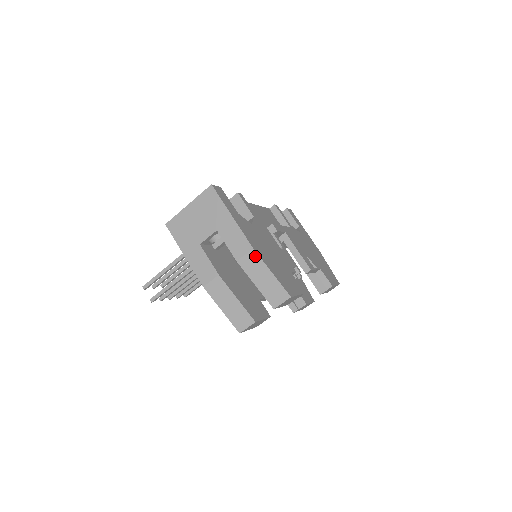
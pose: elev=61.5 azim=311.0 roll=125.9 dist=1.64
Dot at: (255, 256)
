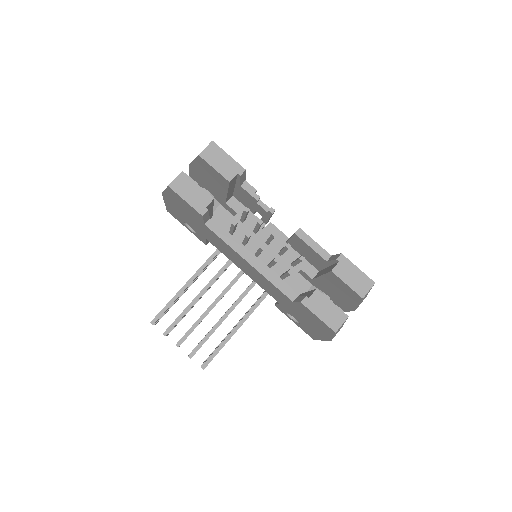
Dot at: occluded
